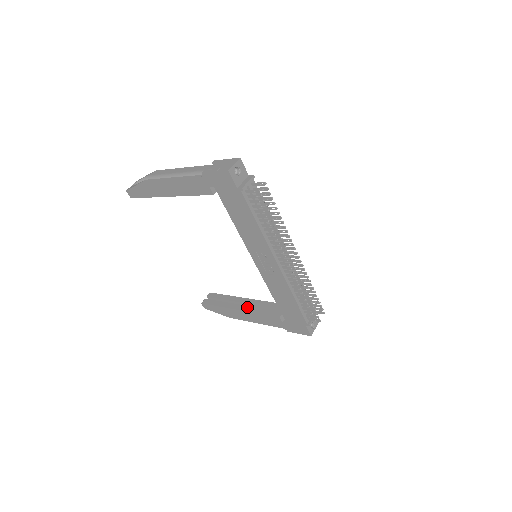
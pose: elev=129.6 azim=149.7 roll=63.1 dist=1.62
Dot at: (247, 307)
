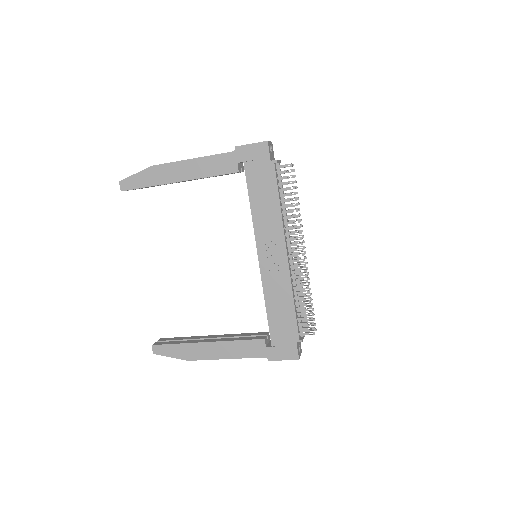
Dot at: (218, 339)
